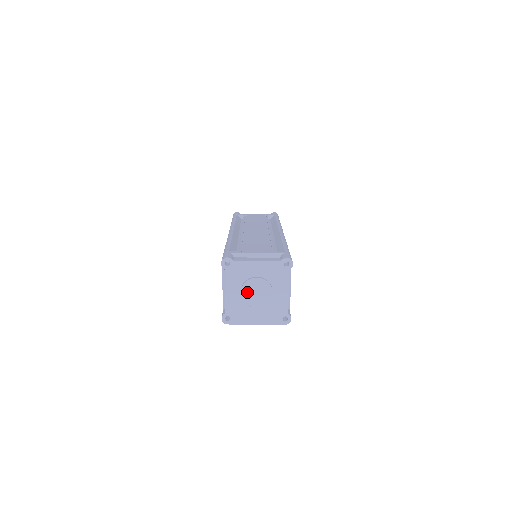
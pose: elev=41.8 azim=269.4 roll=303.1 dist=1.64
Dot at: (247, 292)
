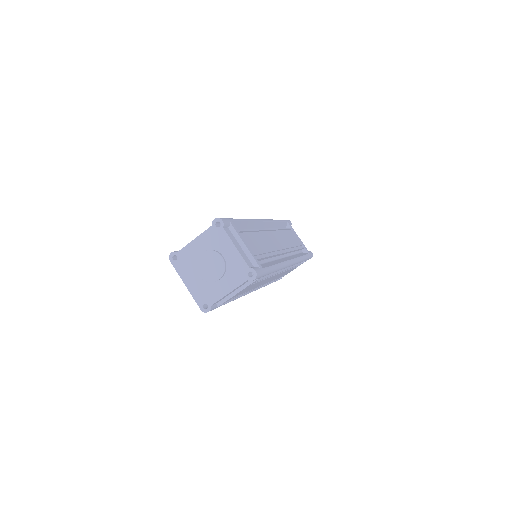
Dot at: (205, 257)
